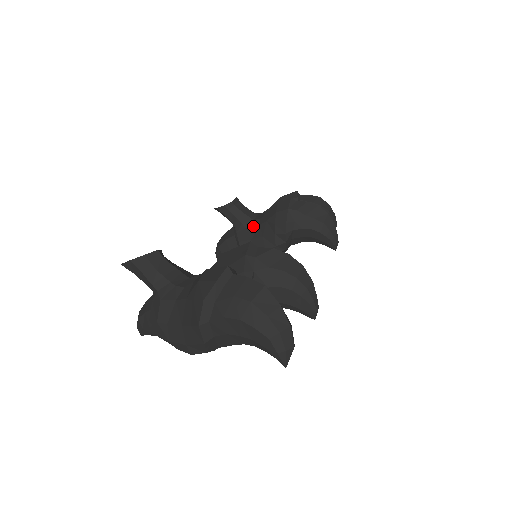
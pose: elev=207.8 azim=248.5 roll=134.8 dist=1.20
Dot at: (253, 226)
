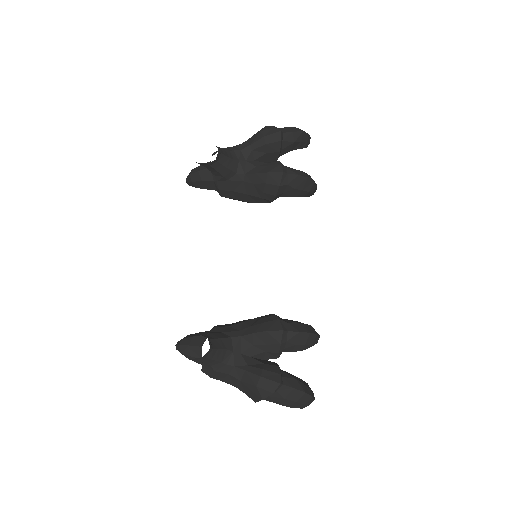
Dot at: (236, 181)
